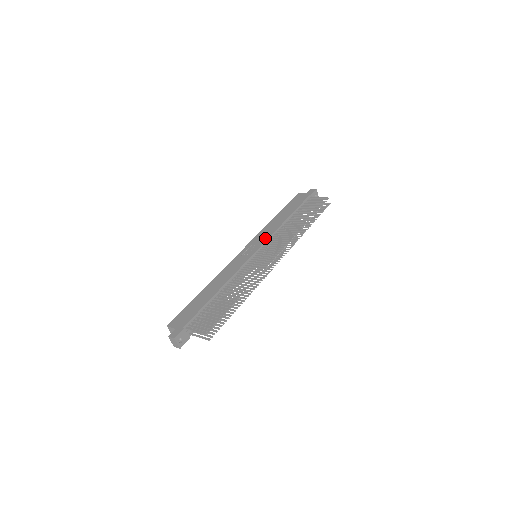
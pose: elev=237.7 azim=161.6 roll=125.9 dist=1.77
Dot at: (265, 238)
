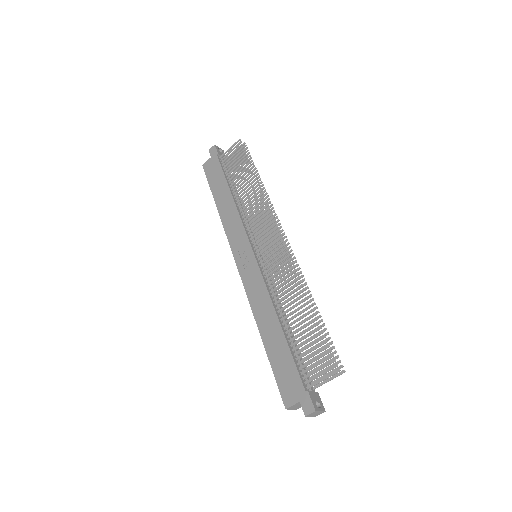
Dot at: (241, 232)
